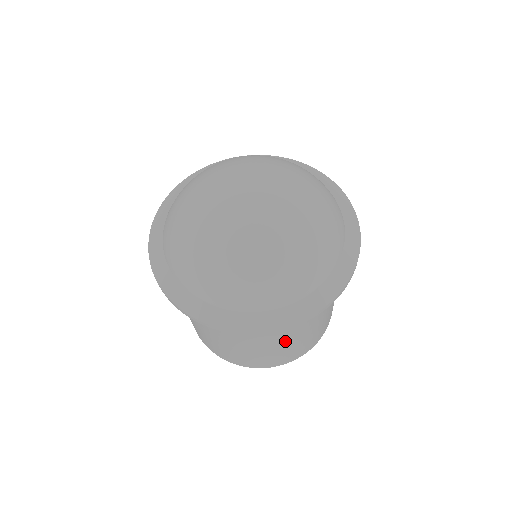
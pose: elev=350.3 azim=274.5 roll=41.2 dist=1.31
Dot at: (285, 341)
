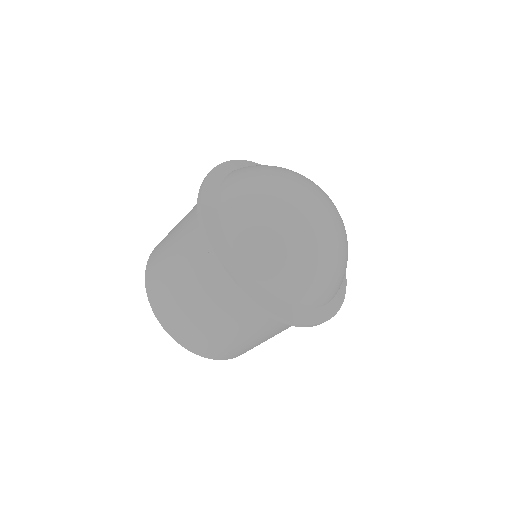
Dot at: (263, 338)
